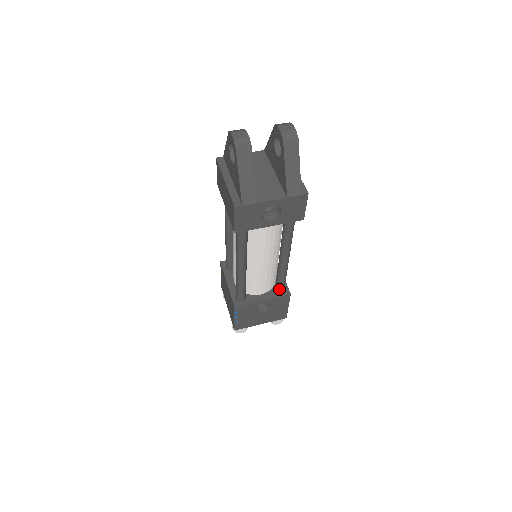
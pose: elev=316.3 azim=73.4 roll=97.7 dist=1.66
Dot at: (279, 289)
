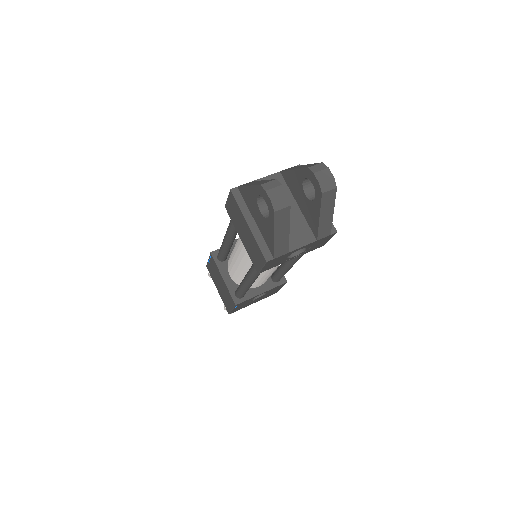
Dot at: (277, 280)
